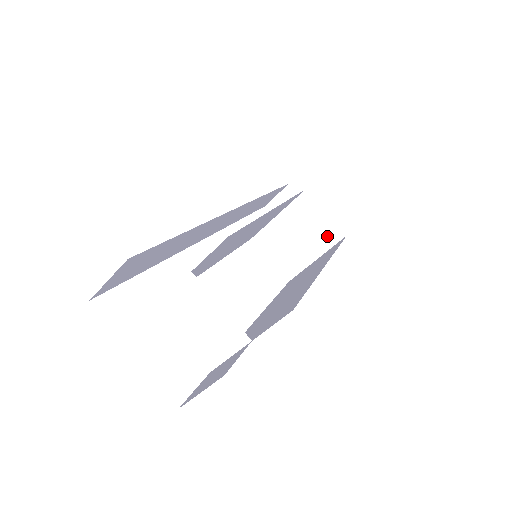
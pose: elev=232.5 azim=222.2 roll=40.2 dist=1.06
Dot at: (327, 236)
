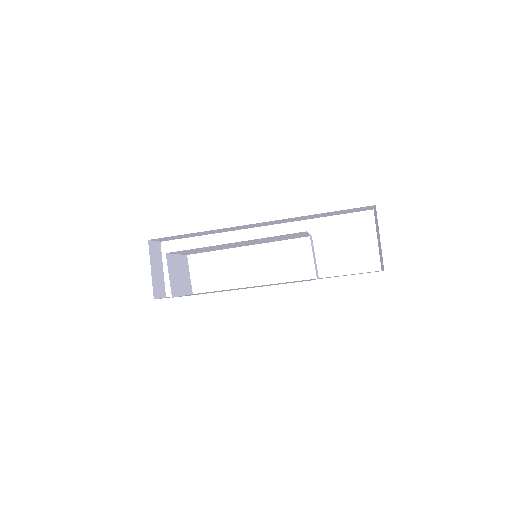
Dot at: occluded
